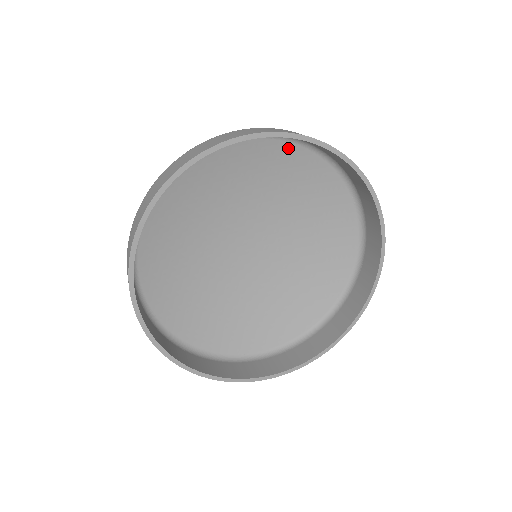
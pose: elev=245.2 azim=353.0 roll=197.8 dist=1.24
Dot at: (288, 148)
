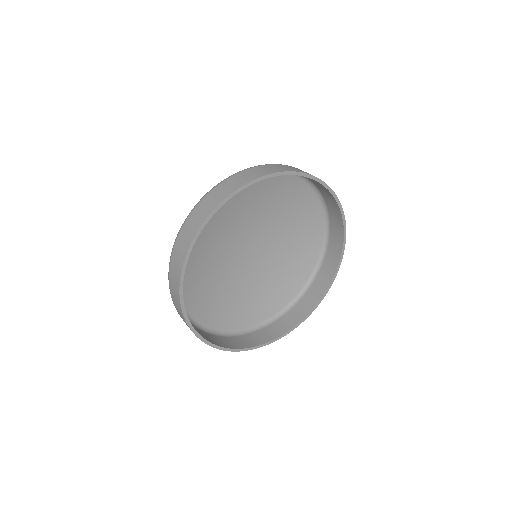
Dot at: occluded
